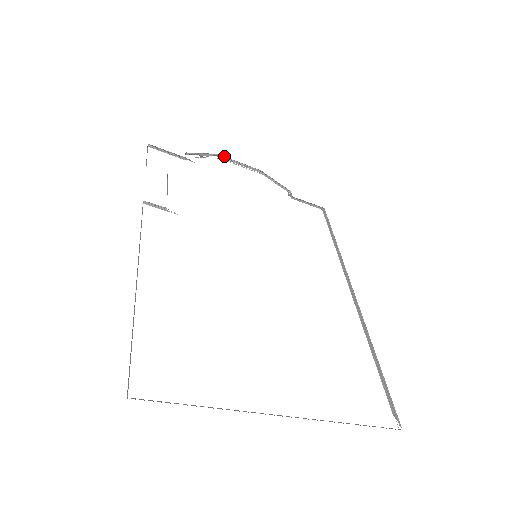
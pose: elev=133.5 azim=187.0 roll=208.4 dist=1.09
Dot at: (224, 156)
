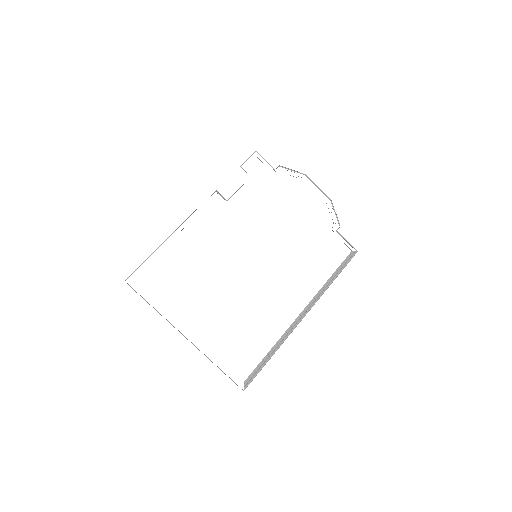
Dot at: occluded
